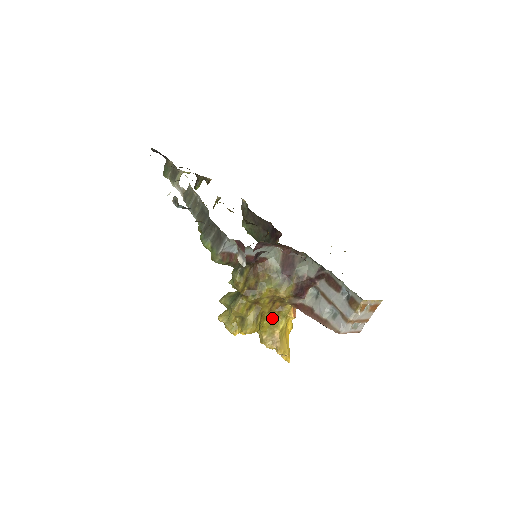
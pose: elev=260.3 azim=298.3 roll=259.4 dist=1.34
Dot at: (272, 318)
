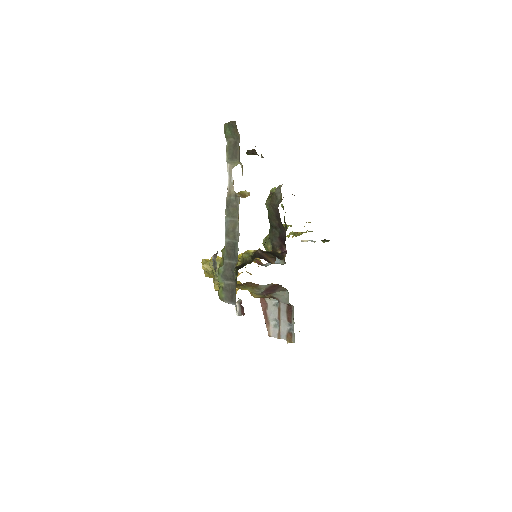
Dot at: (239, 283)
